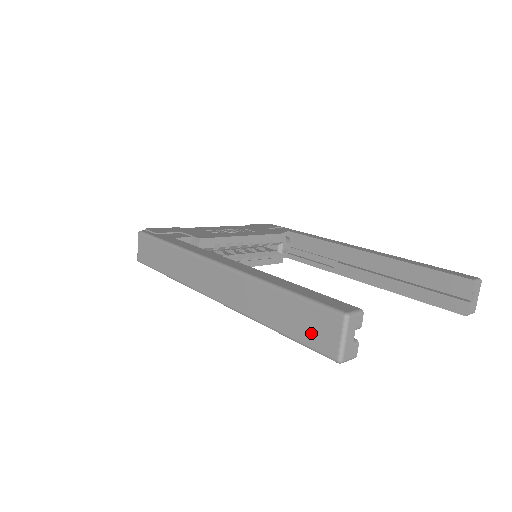
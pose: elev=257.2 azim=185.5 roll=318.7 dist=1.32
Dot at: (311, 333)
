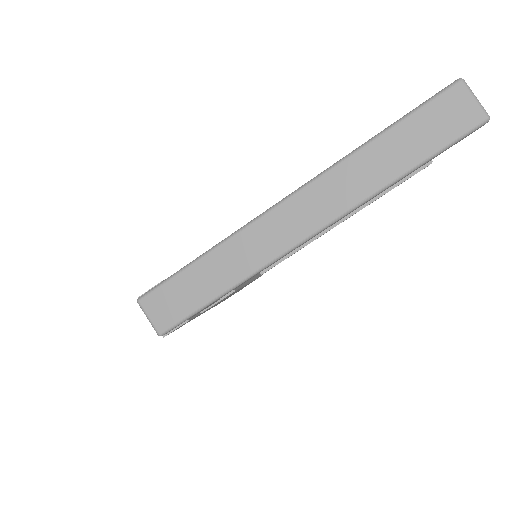
Dot at: (446, 127)
